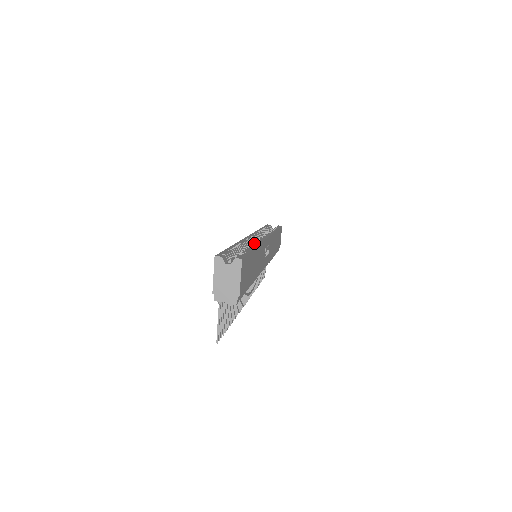
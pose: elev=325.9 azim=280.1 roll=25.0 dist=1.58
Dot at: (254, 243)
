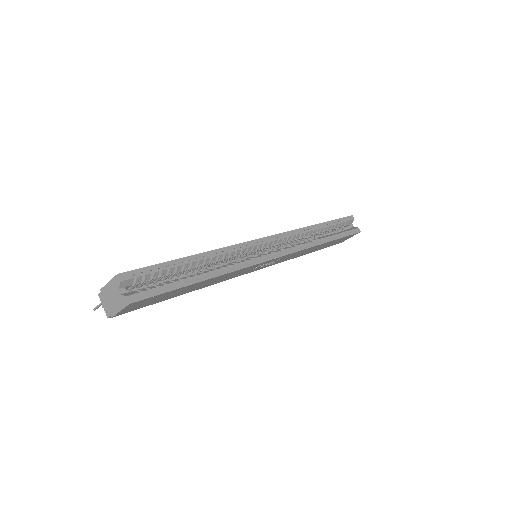
Dot at: (226, 266)
